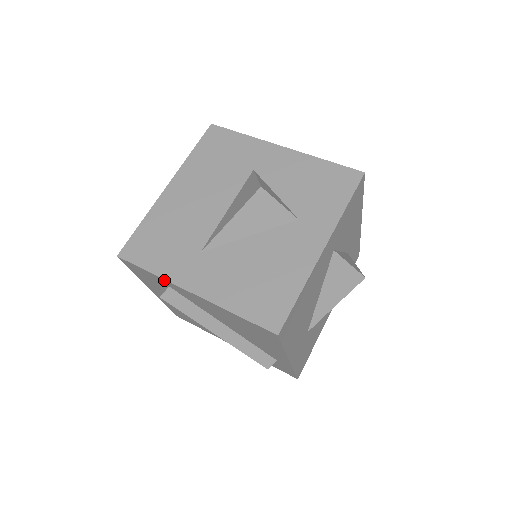
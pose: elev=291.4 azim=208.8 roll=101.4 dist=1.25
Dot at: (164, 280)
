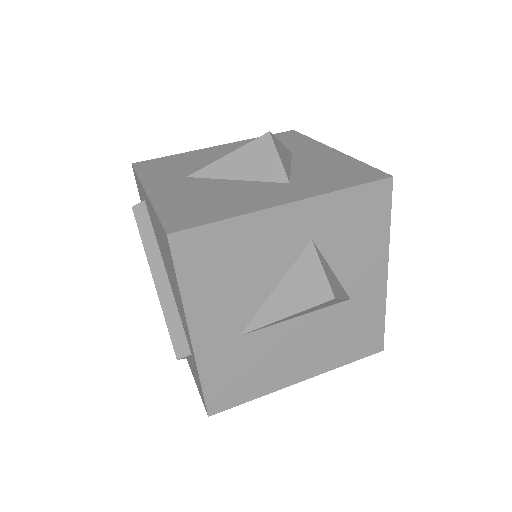
Dot at: (141, 184)
